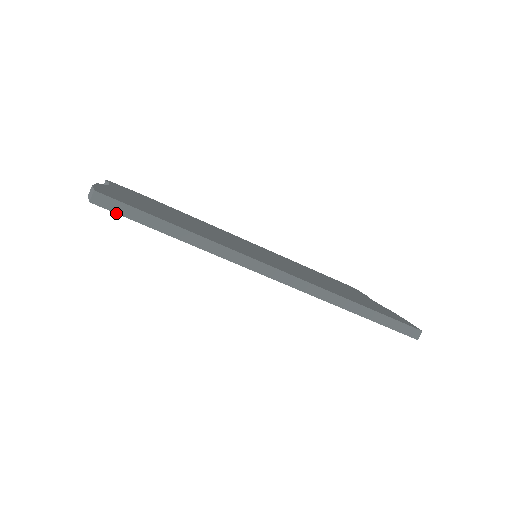
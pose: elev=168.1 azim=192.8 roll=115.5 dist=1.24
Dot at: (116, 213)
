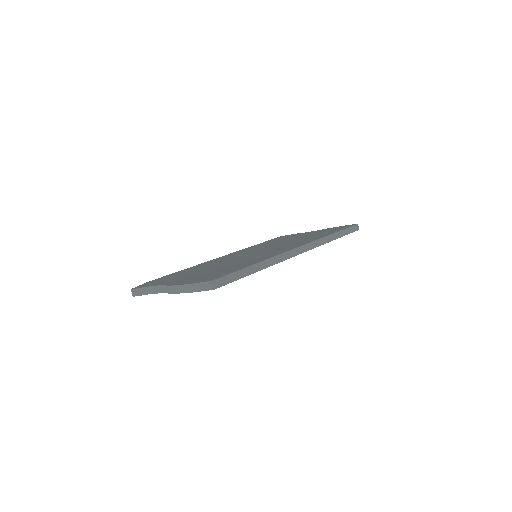
Dot at: occluded
